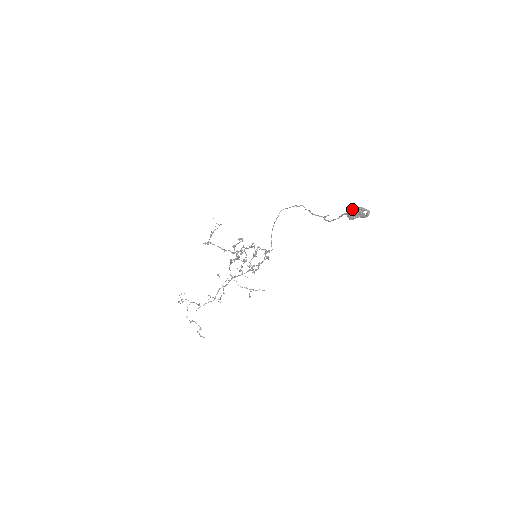
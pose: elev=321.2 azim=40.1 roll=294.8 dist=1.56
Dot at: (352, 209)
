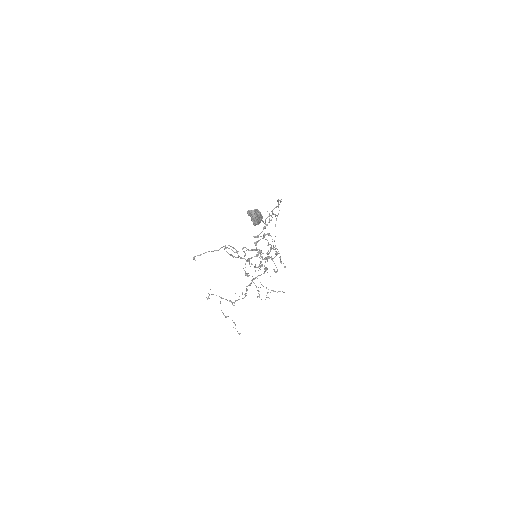
Dot at: occluded
